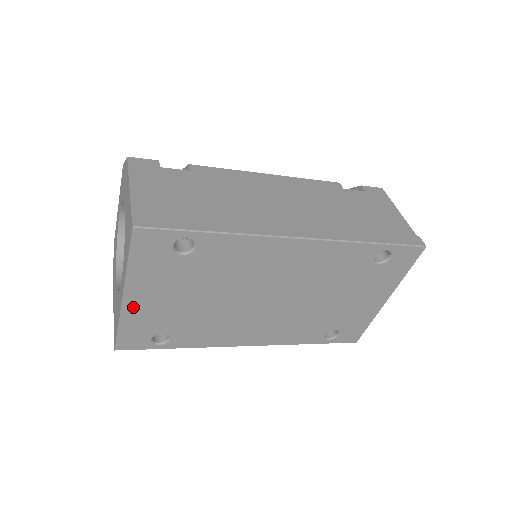
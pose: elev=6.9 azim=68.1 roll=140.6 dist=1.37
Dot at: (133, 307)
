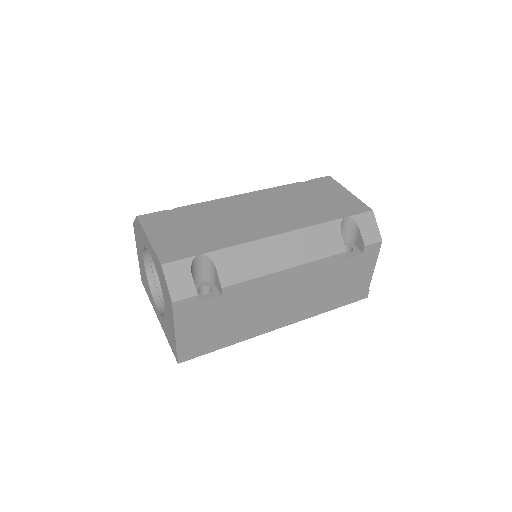
Dot at: occluded
